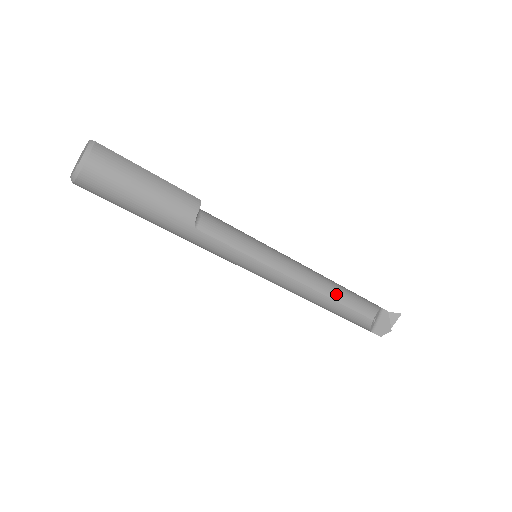
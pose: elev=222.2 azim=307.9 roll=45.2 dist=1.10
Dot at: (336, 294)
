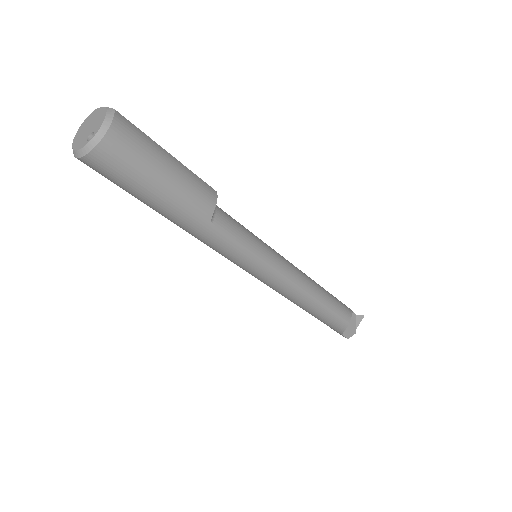
Dot at: (324, 297)
